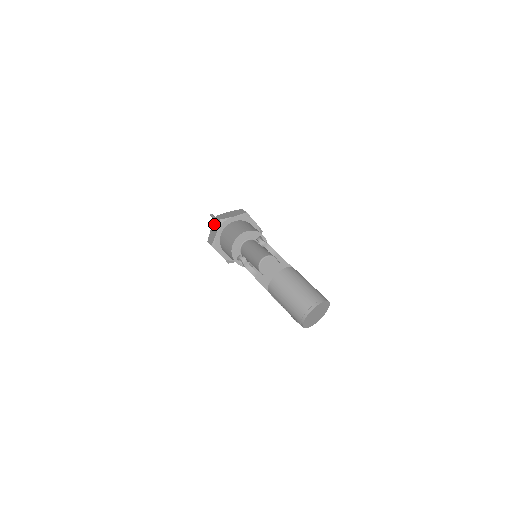
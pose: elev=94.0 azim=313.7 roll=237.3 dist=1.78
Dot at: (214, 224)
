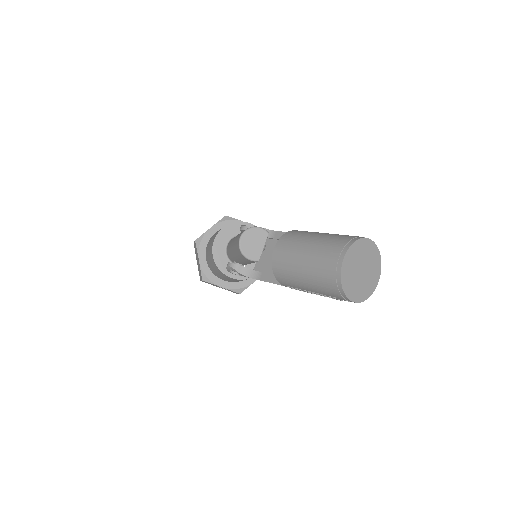
Dot at: (195, 253)
